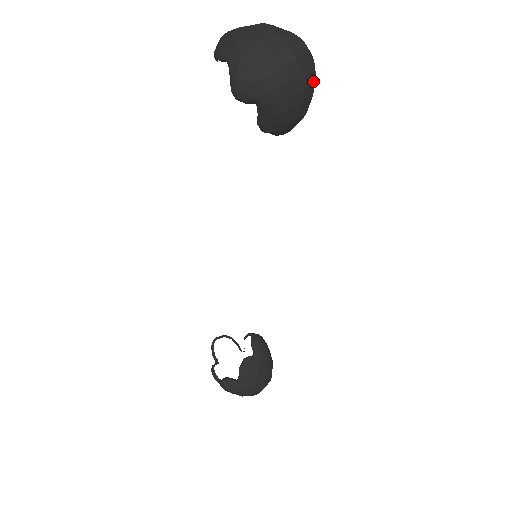
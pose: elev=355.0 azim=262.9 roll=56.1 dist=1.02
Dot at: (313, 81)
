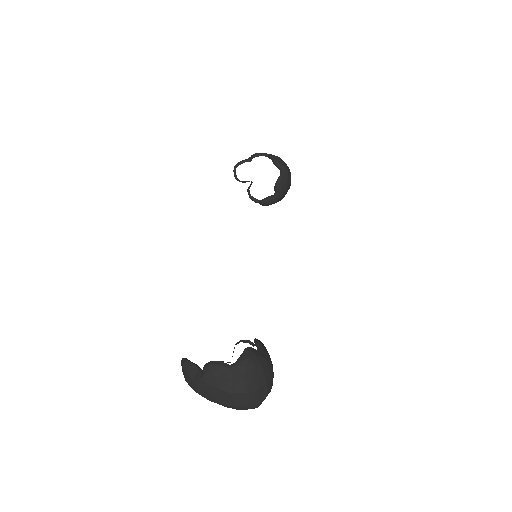
Dot at: occluded
